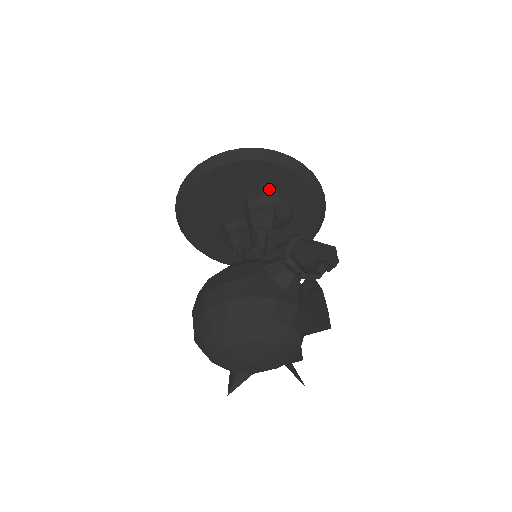
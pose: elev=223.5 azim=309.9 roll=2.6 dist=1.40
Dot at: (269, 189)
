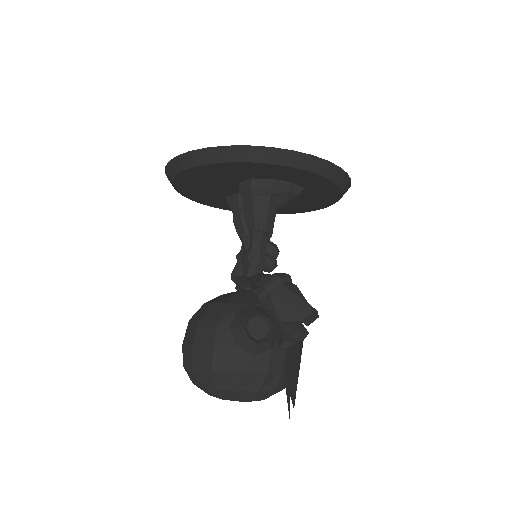
Dot at: (260, 177)
